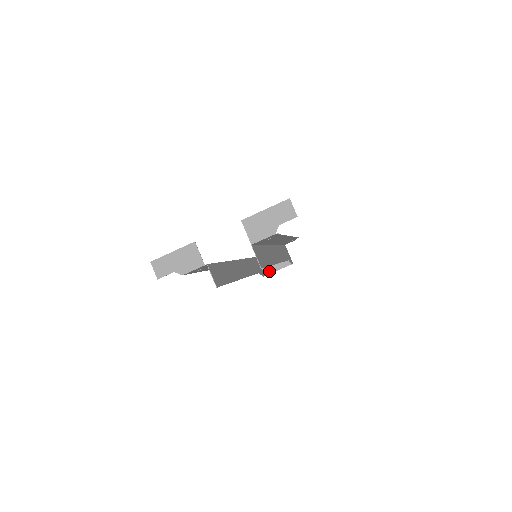
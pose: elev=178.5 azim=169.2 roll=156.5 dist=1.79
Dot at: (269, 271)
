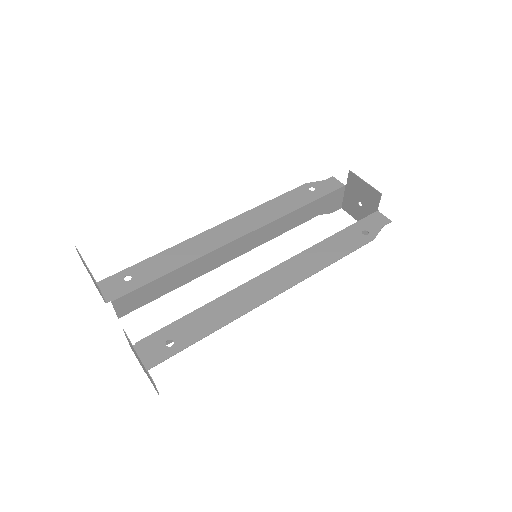
Dot at: (348, 210)
